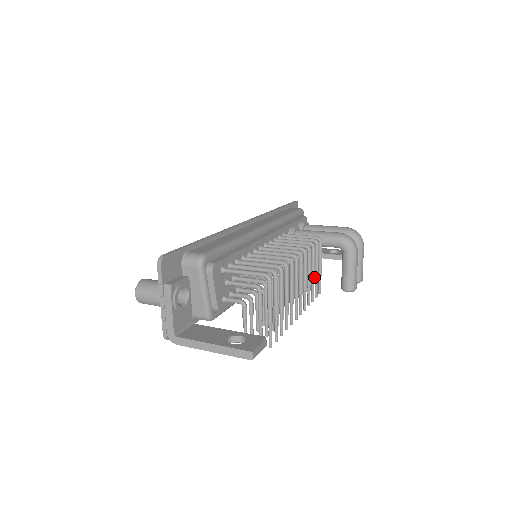
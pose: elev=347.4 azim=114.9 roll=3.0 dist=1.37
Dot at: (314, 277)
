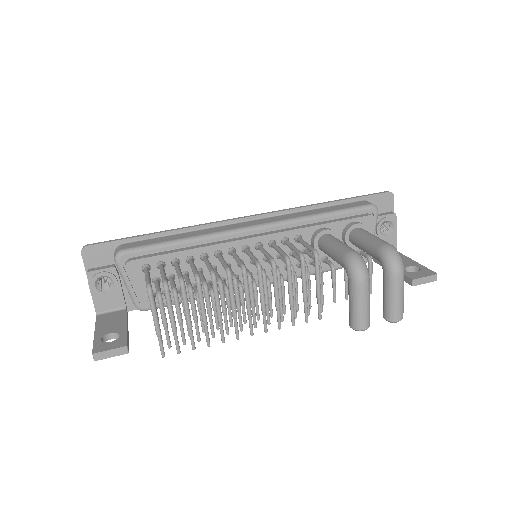
Dot at: (291, 298)
